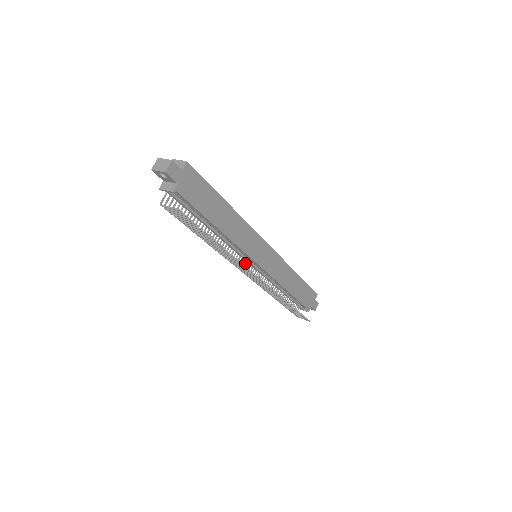
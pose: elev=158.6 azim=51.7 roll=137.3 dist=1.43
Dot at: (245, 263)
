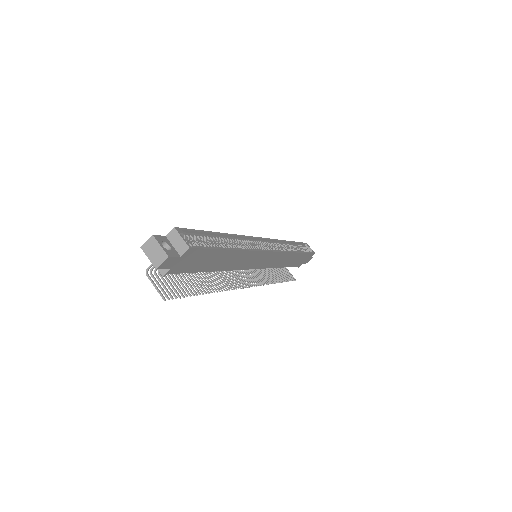
Dot at: occluded
